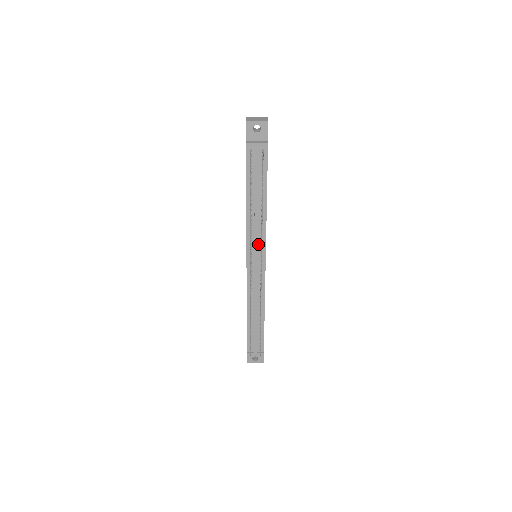
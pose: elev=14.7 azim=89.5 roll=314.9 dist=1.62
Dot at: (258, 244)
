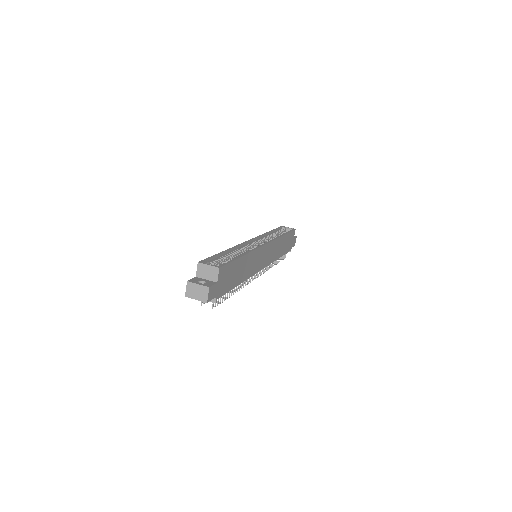
Dot at: occluded
